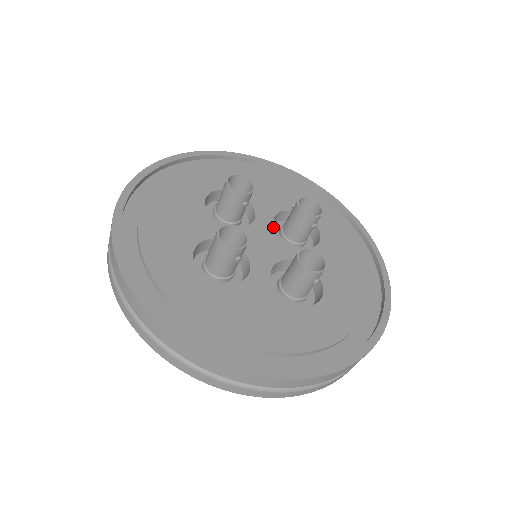
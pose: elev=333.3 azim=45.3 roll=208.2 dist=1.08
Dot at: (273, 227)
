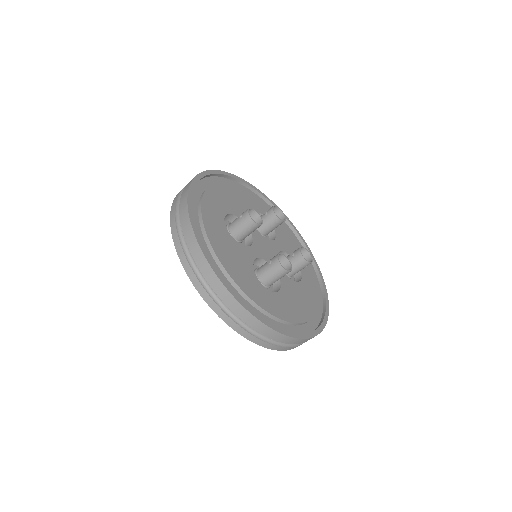
Dot at: (258, 232)
